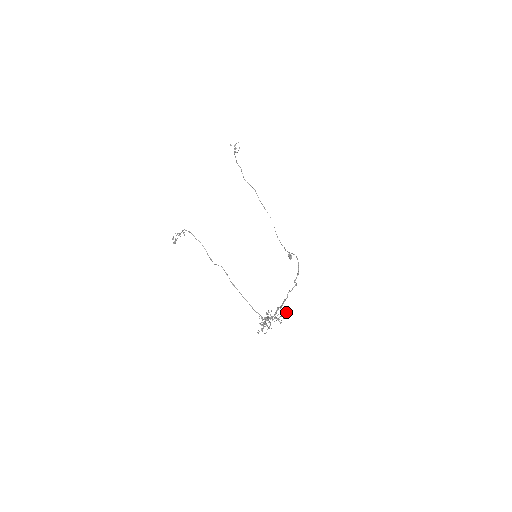
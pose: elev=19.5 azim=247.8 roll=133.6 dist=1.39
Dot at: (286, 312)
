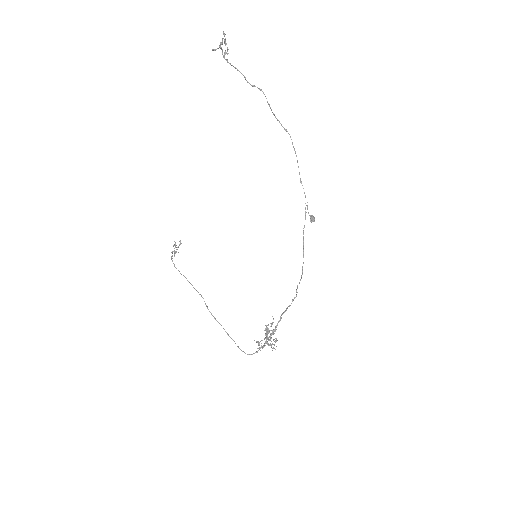
Dot at: (275, 342)
